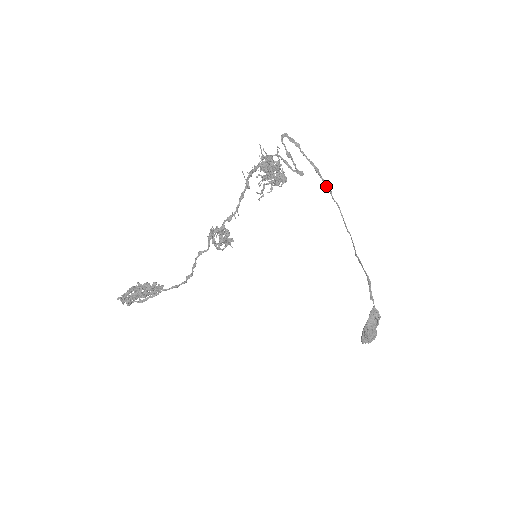
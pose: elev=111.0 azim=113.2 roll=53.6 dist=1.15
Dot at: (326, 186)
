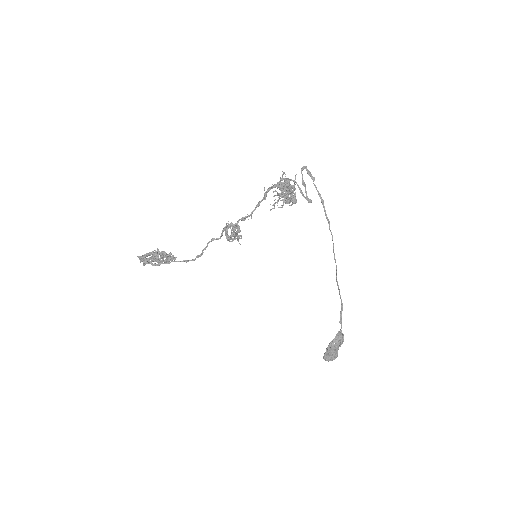
Dot at: (326, 217)
